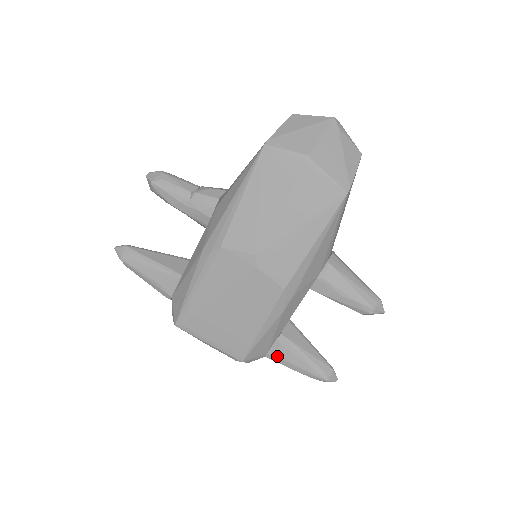
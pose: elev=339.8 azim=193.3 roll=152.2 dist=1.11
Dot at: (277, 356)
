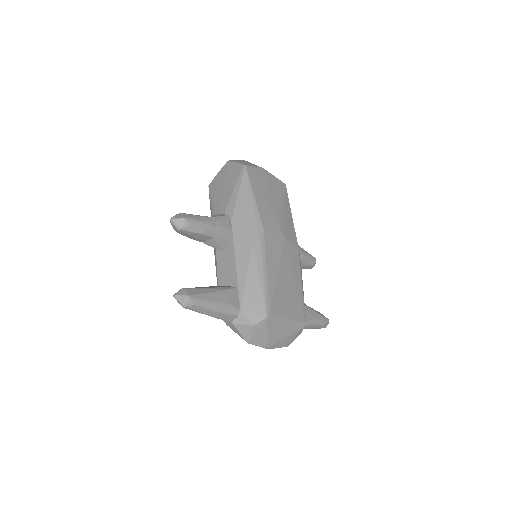
Dot at: (306, 319)
